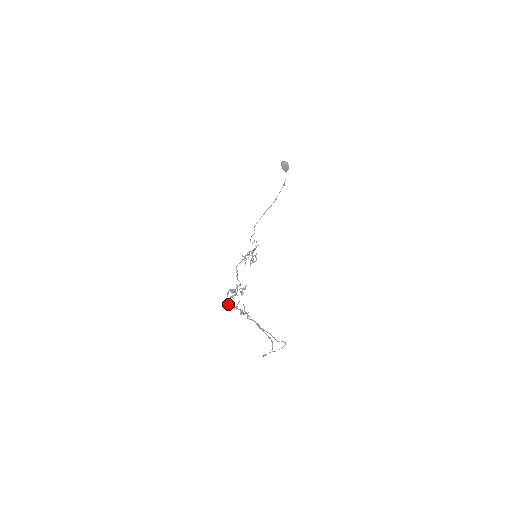
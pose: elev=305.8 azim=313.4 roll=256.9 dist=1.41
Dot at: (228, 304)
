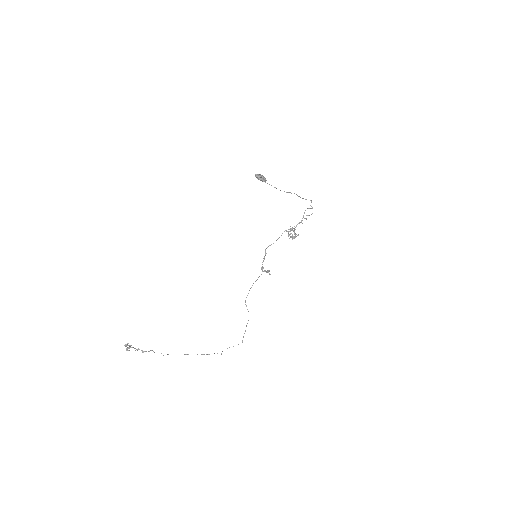
Dot at: occluded
